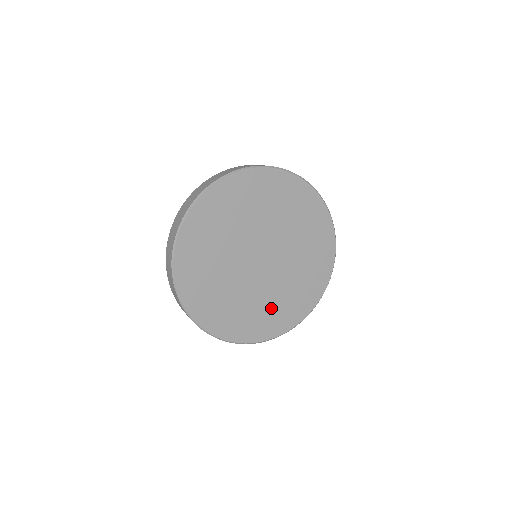
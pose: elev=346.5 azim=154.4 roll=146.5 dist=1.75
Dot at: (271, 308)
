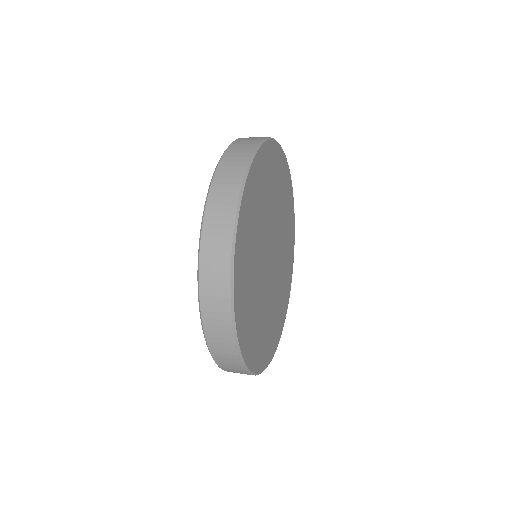
Dot at: (284, 280)
